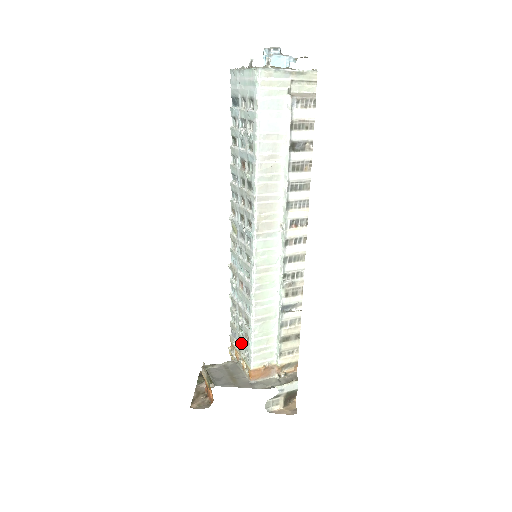
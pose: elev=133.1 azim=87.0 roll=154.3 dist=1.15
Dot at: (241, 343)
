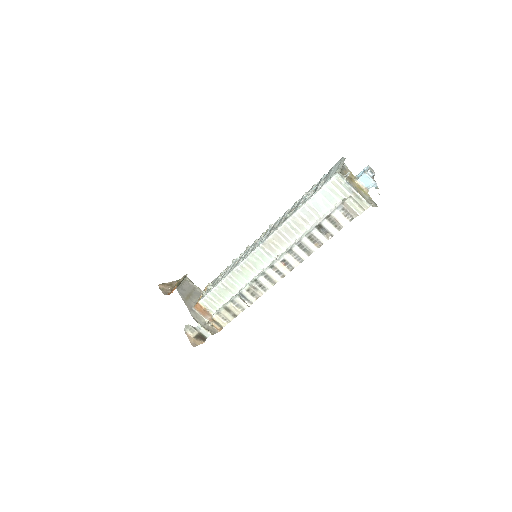
Dot at: occluded
